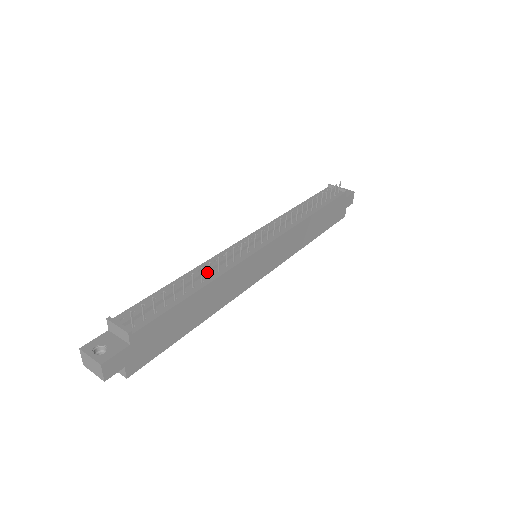
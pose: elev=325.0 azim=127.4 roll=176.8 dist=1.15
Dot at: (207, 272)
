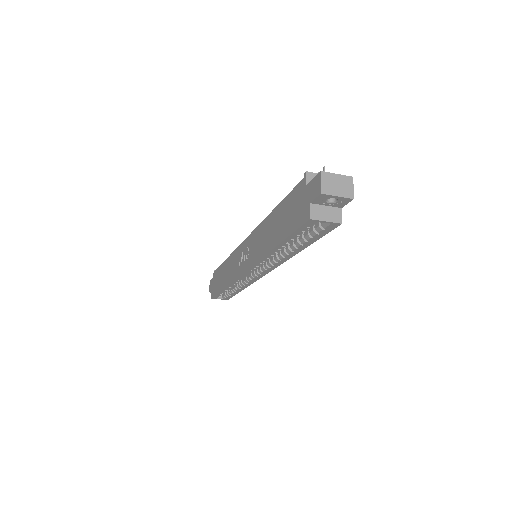
Dot at: occluded
